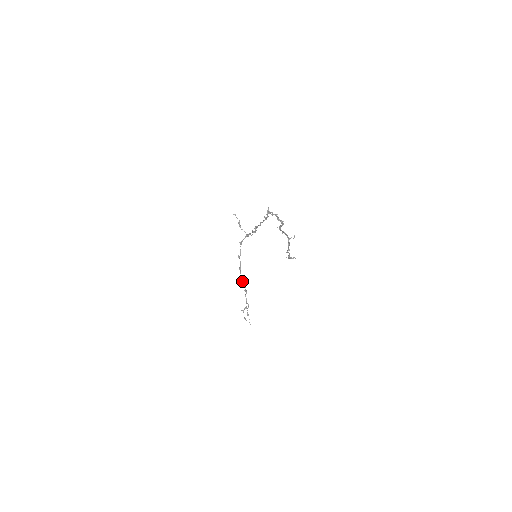
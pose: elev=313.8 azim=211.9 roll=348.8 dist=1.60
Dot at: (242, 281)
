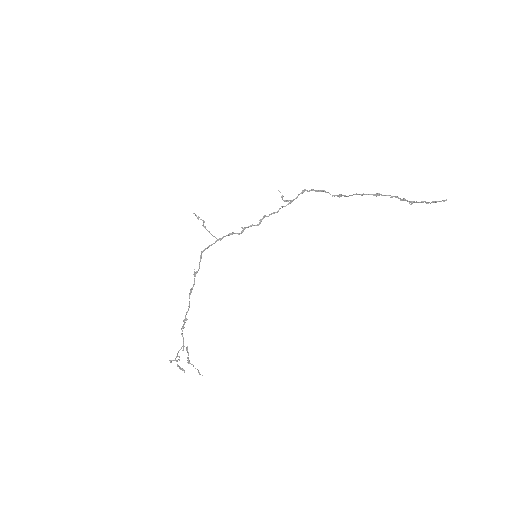
Dot at: occluded
